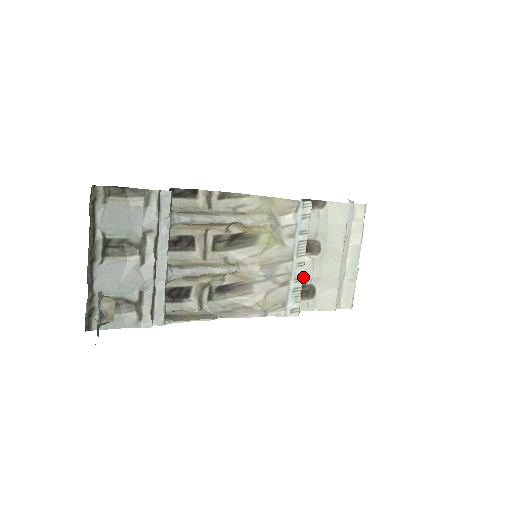
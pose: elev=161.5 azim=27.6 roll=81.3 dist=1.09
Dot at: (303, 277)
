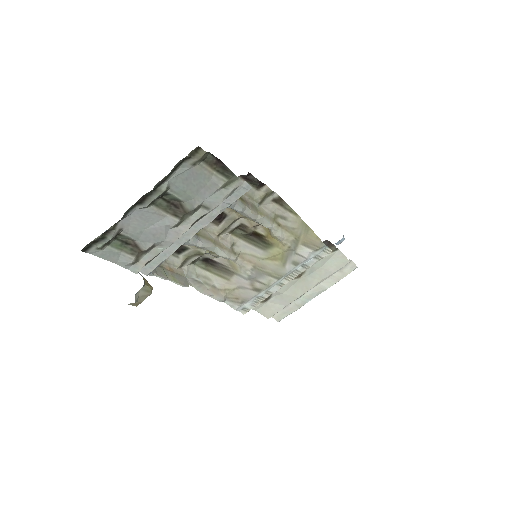
Dot at: occluded
